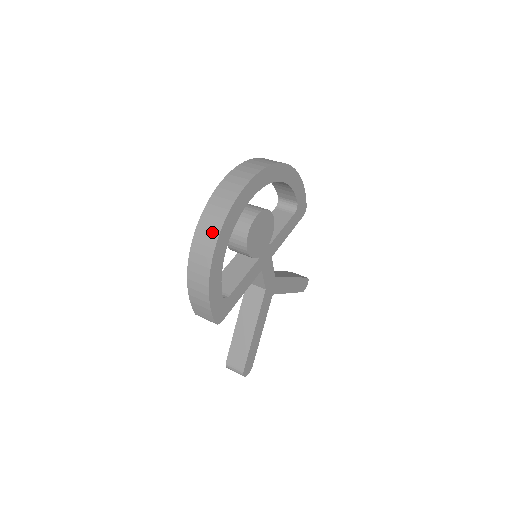
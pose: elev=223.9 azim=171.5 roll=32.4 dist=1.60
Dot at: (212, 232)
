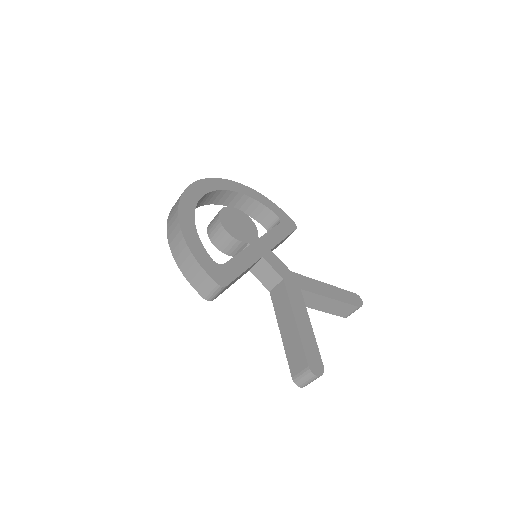
Dot at: (175, 211)
